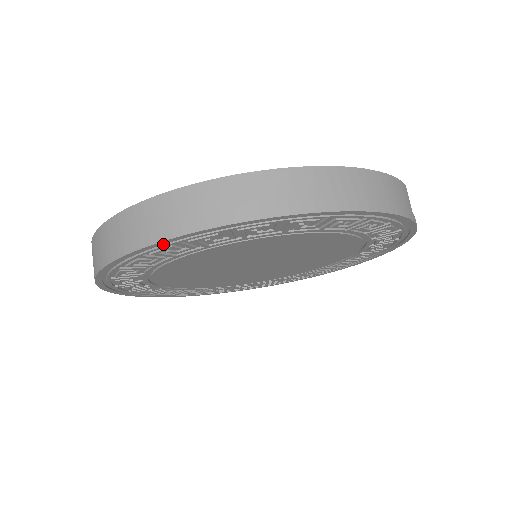
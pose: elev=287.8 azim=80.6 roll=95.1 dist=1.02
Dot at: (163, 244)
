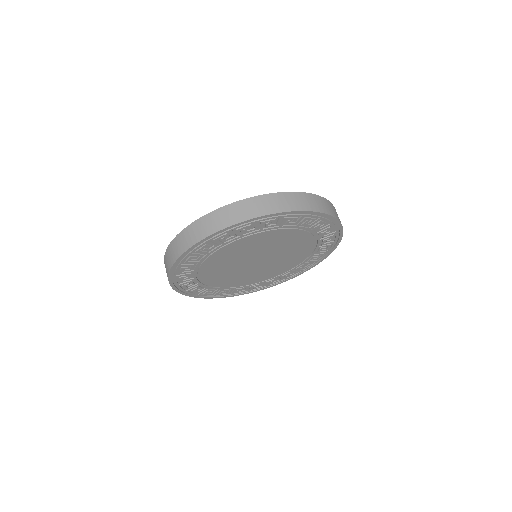
Dot at: (223, 232)
